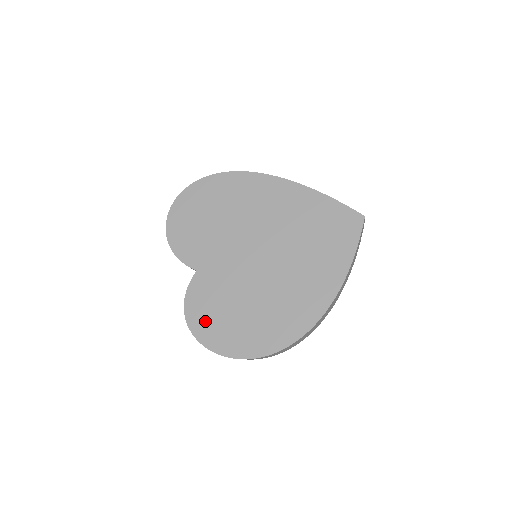
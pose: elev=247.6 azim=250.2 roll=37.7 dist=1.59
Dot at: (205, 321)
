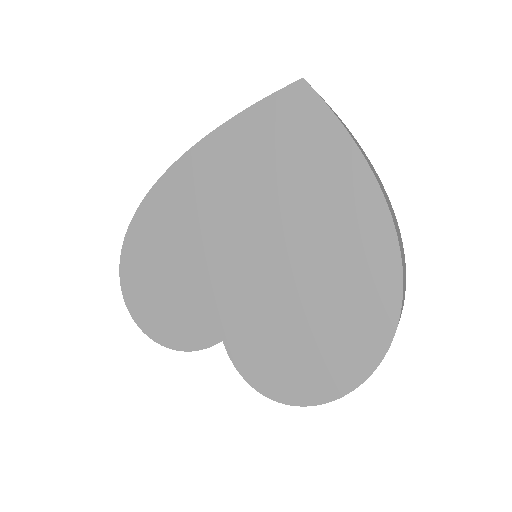
Dot at: (291, 379)
